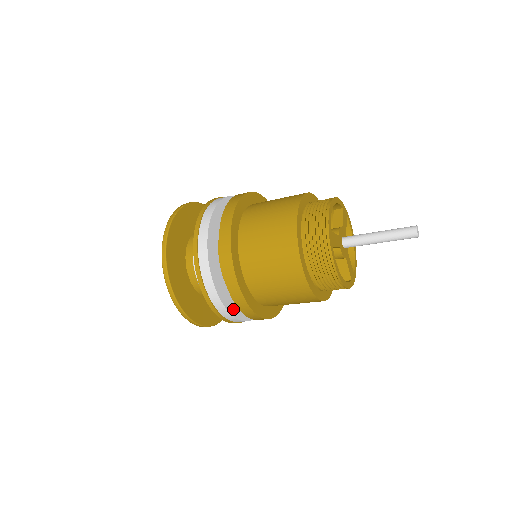
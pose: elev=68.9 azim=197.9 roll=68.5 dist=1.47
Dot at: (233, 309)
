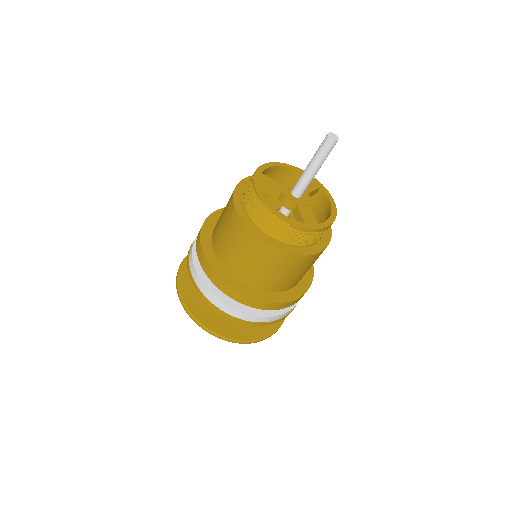
Dot at: (216, 291)
